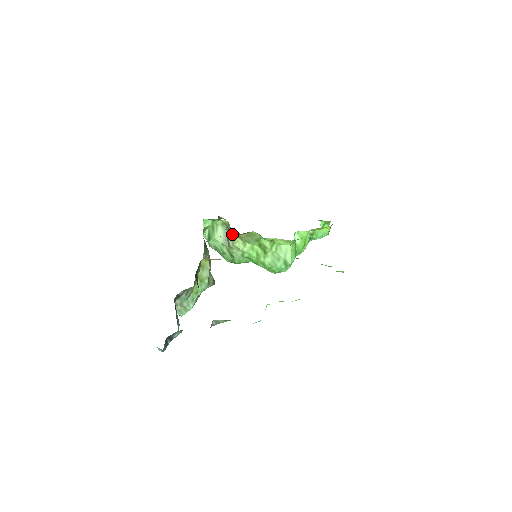
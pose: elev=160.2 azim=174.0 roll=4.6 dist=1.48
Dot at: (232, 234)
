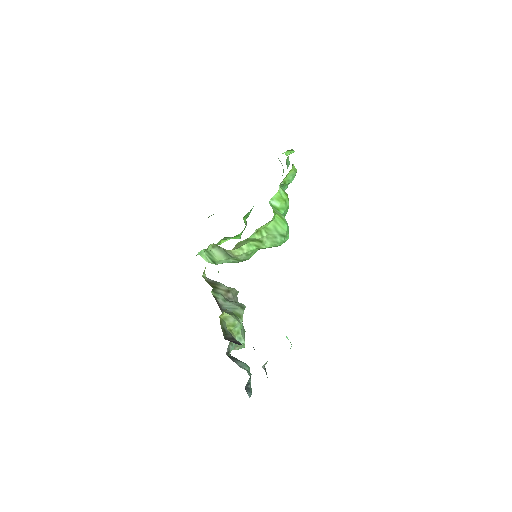
Dot at: (226, 250)
